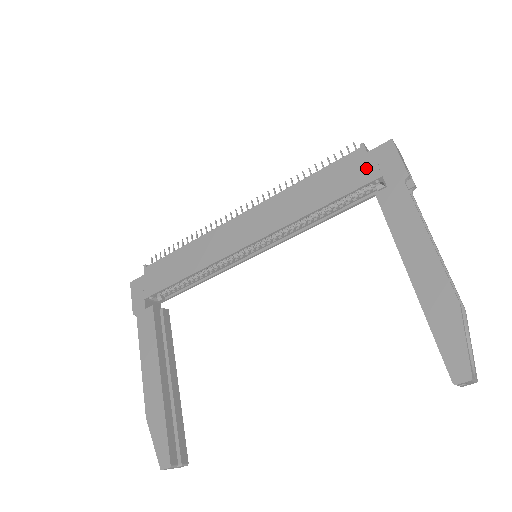
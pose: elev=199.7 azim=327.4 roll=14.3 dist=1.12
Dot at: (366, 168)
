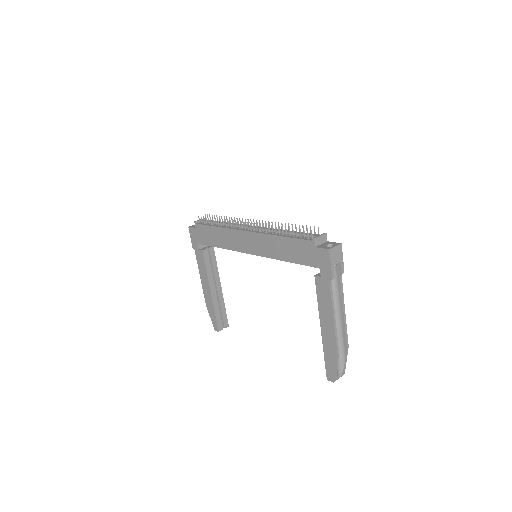
Dot at: (313, 257)
